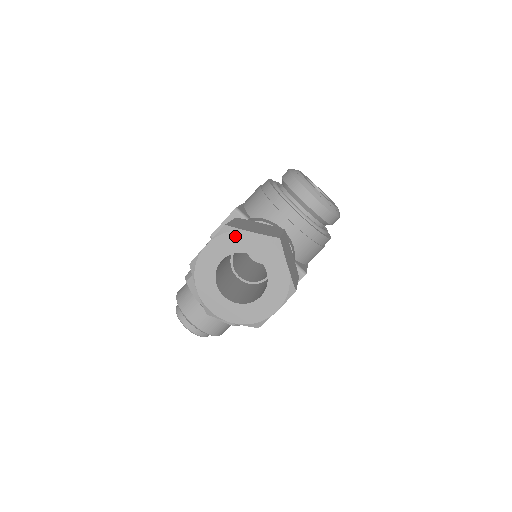
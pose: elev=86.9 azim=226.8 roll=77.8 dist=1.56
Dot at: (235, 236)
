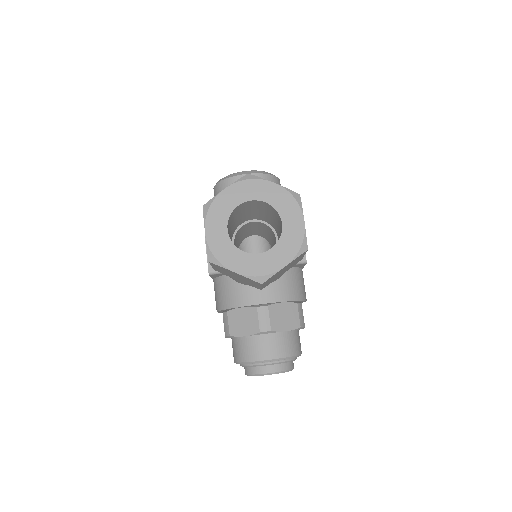
Dot at: (217, 203)
